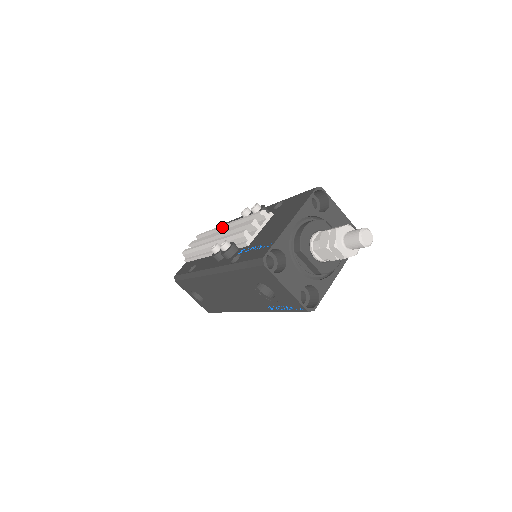
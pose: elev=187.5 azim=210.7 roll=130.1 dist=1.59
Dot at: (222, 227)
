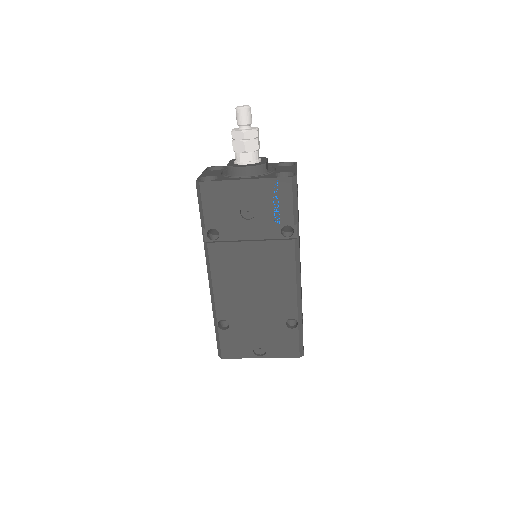
Dot at: occluded
